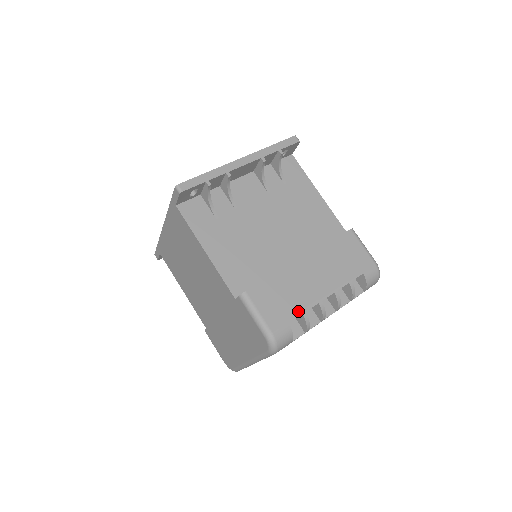
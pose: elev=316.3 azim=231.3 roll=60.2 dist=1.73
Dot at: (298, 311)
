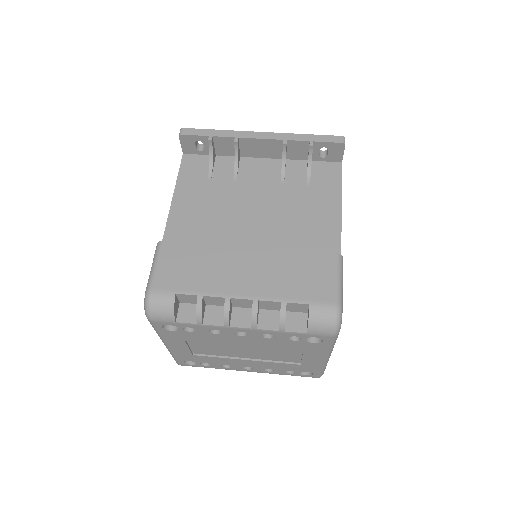
Dot at: (195, 290)
